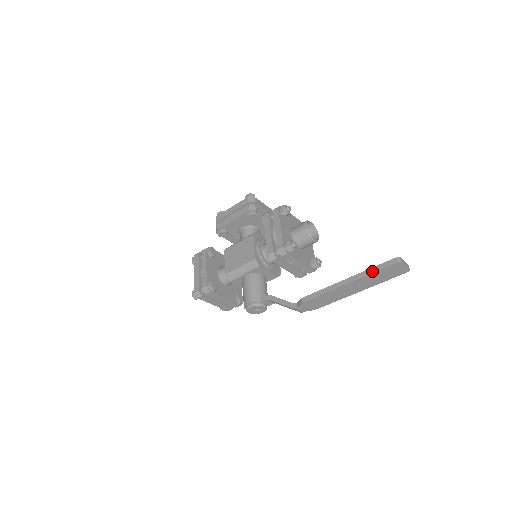
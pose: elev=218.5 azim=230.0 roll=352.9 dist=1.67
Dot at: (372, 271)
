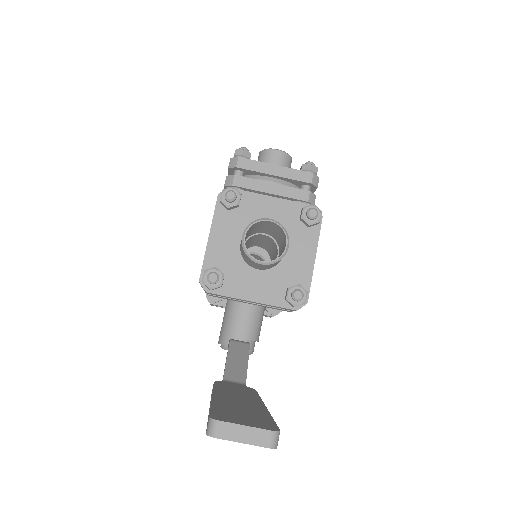
Dot at: occluded
